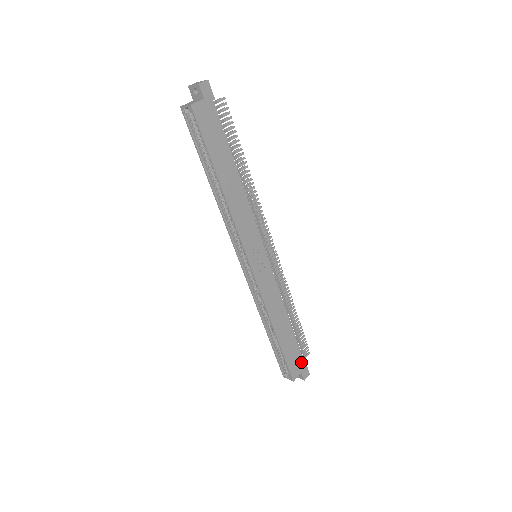
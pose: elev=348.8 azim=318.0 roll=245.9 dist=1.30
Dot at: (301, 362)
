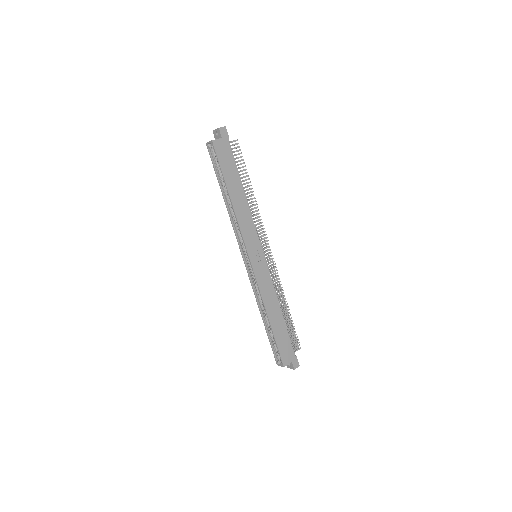
Dot at: (292, 352)
